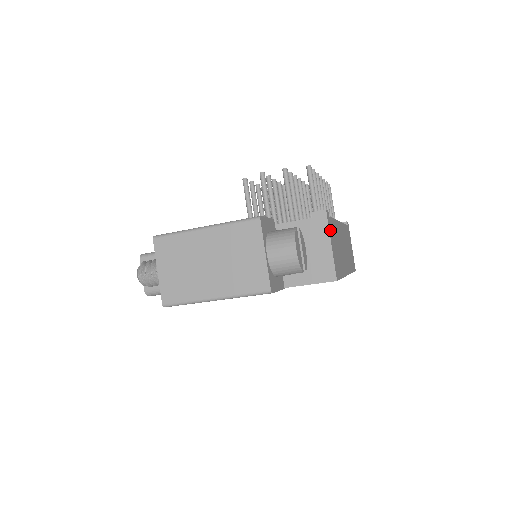
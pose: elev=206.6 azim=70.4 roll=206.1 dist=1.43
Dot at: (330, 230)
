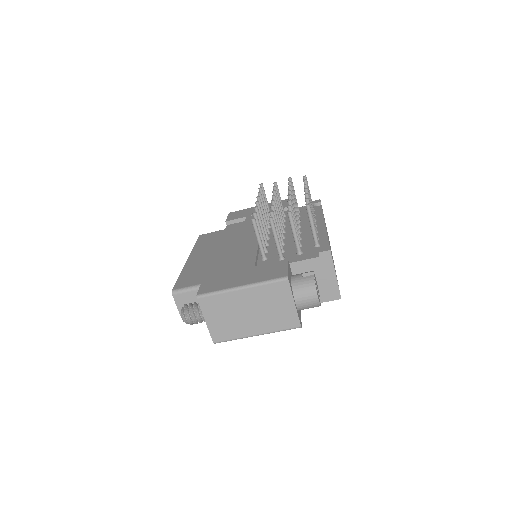
Dot at: occluded
